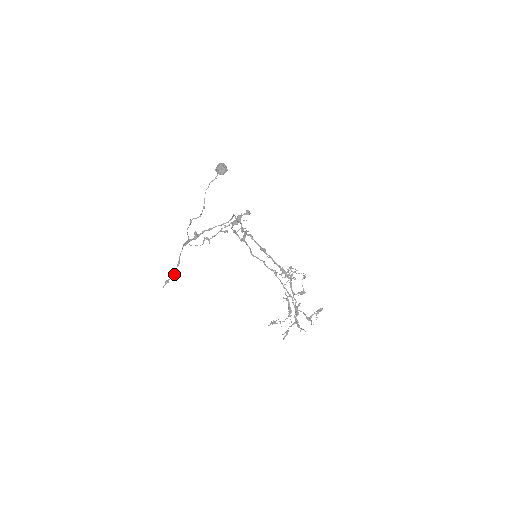
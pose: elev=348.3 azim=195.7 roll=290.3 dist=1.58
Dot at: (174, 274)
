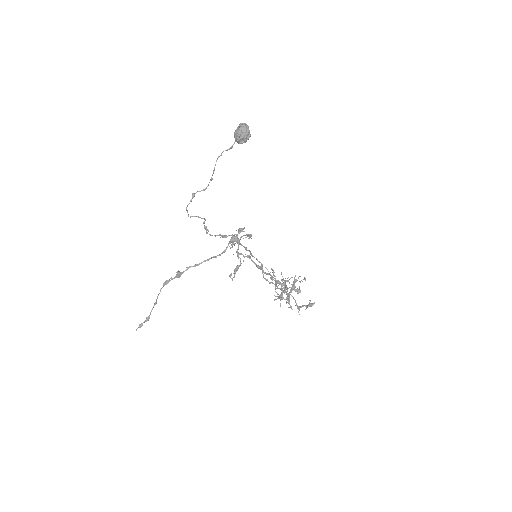
Dot at: (149, 317)
